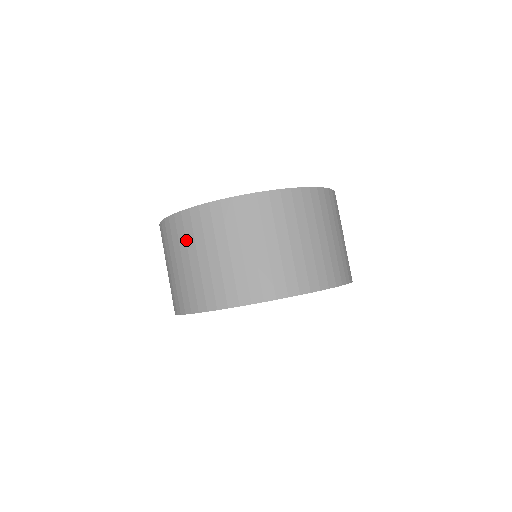
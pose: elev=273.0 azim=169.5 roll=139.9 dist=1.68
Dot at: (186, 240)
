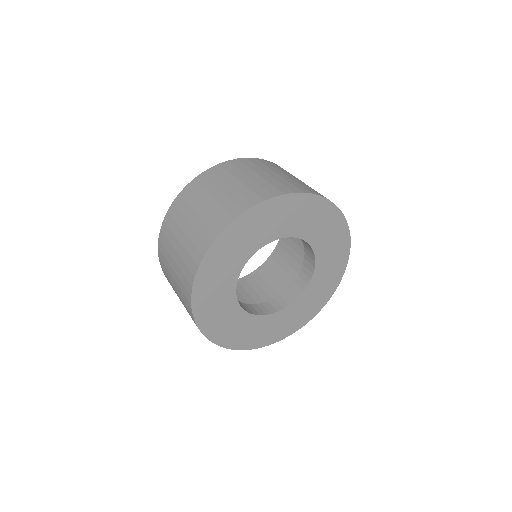
Dot at: (167, 251)
